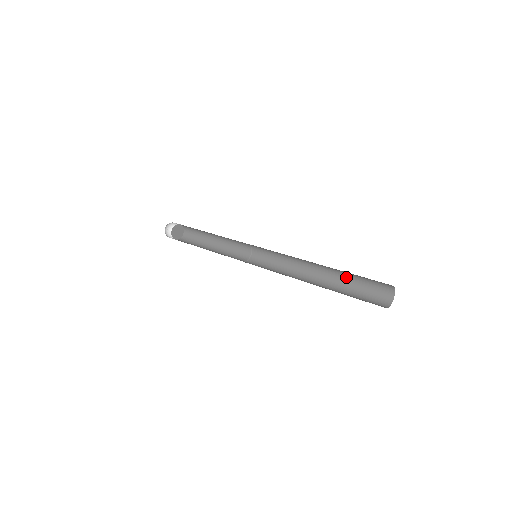
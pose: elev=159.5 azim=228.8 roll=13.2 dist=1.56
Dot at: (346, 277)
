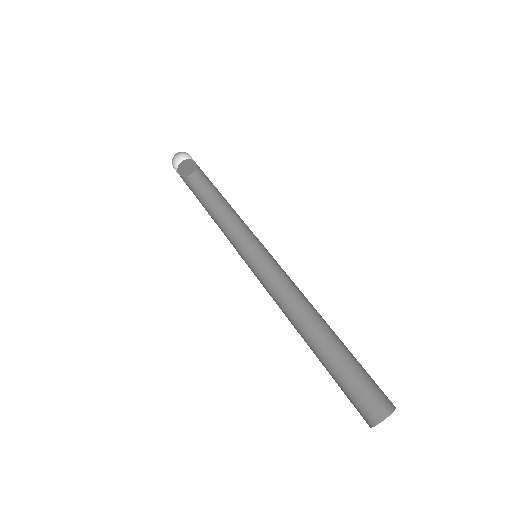
Dot at: occluded
